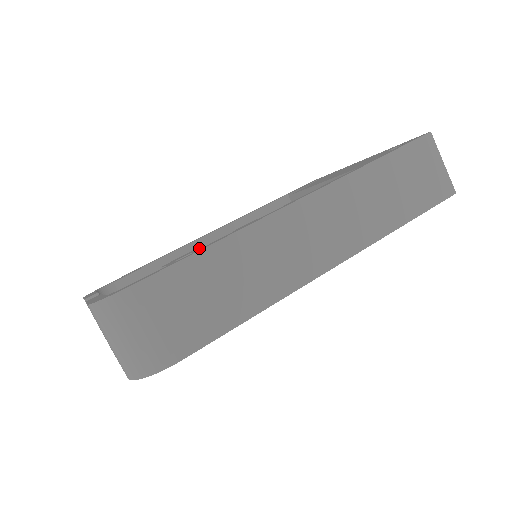
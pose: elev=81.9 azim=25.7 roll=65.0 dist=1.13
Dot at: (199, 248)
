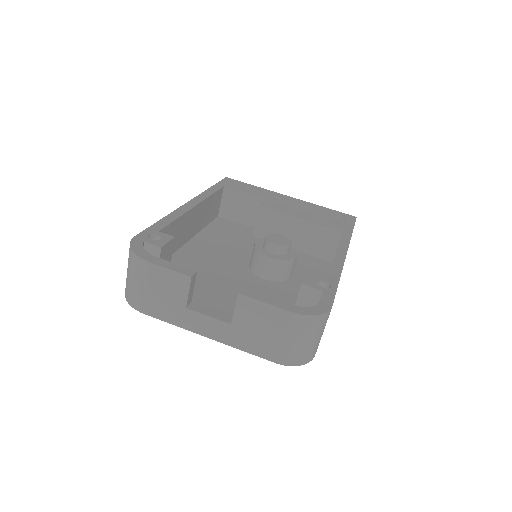
Dot at: (184, 220)
